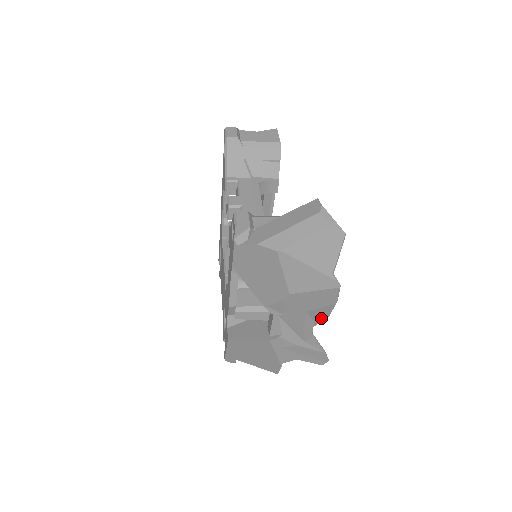
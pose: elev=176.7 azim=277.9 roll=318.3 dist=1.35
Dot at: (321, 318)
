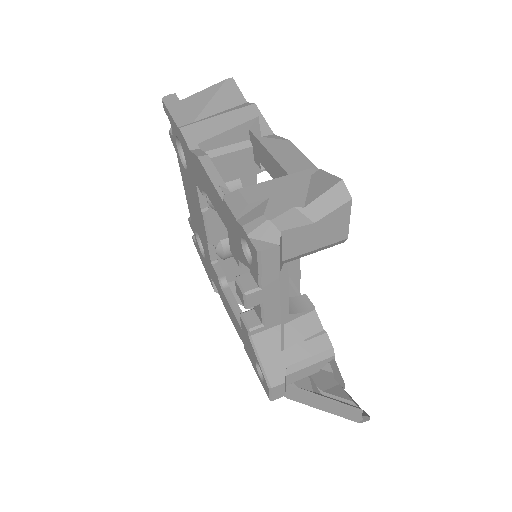
Dot at: occluded
